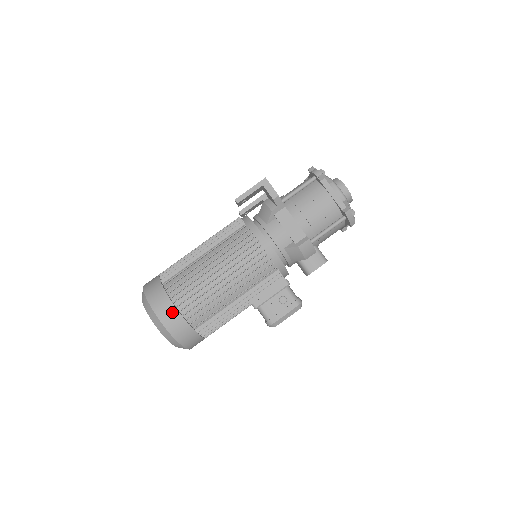
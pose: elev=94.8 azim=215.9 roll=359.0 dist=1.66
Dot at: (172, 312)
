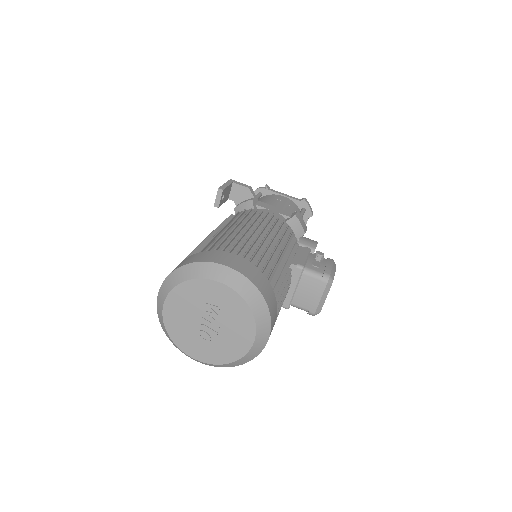
Dot at: (236, 258)
